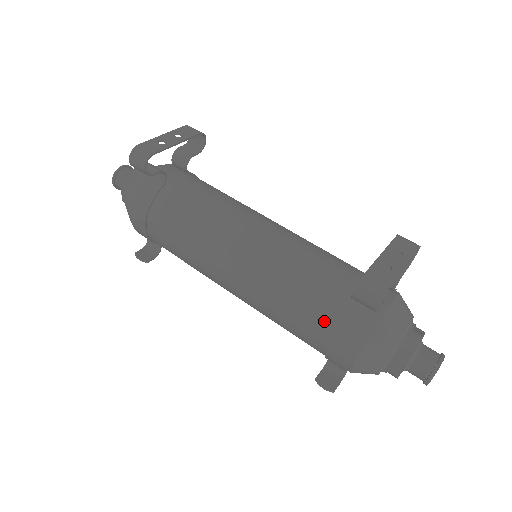
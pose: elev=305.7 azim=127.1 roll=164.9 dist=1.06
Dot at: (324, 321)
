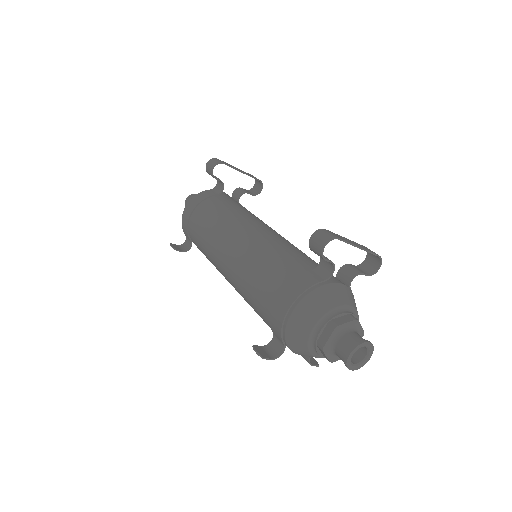
Dot at: (282, 277)
